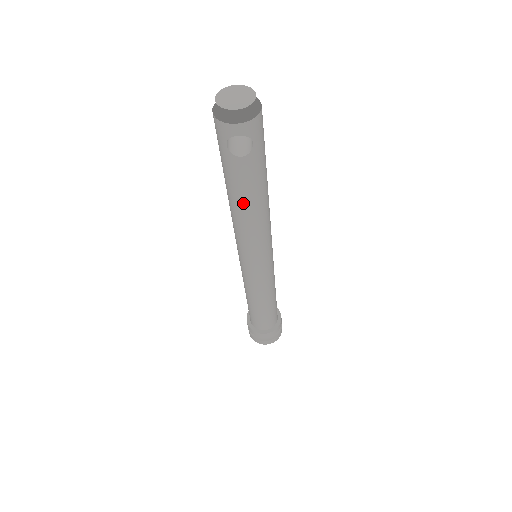
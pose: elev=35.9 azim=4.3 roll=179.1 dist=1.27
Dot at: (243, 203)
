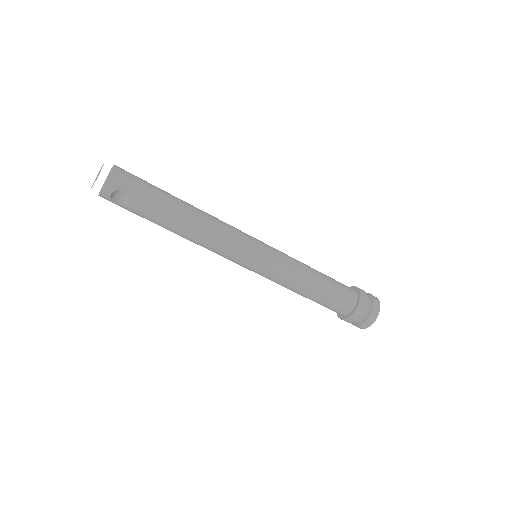
Dot at: (173, 228)
